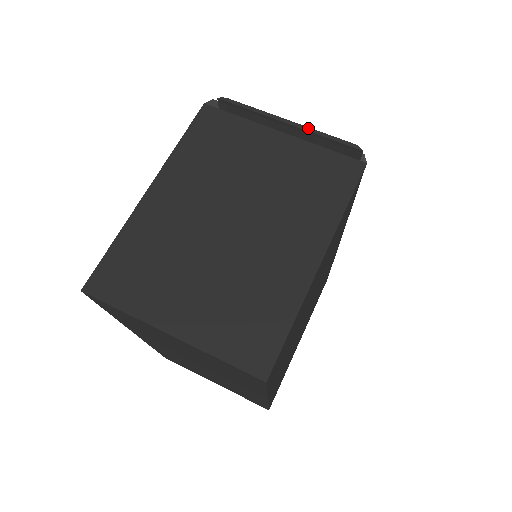
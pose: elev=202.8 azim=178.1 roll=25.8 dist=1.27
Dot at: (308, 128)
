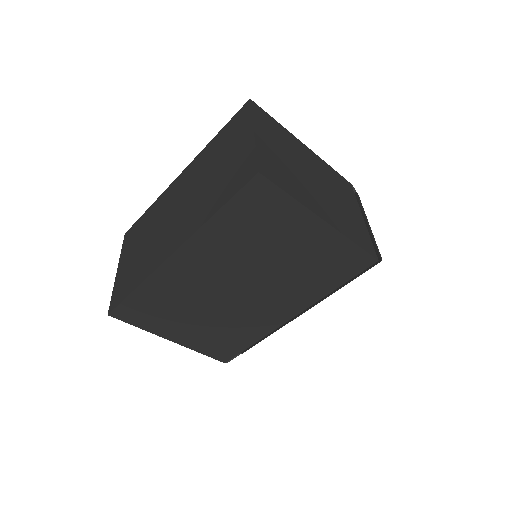
Dot at: occluded
